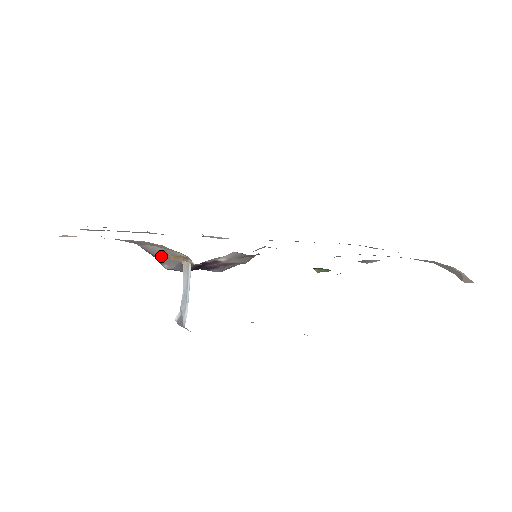
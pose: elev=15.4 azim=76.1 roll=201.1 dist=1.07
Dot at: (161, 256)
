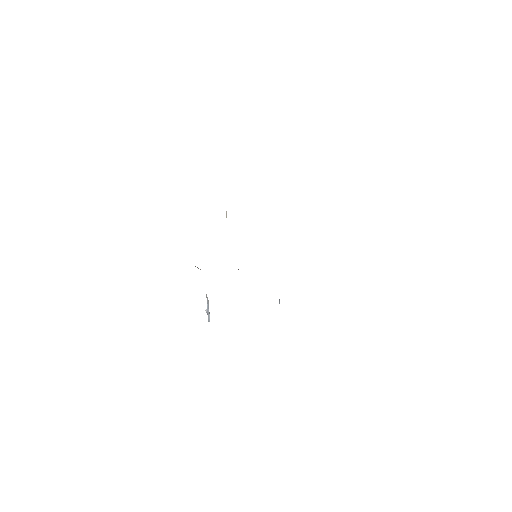
Dot at: (195, 266)
